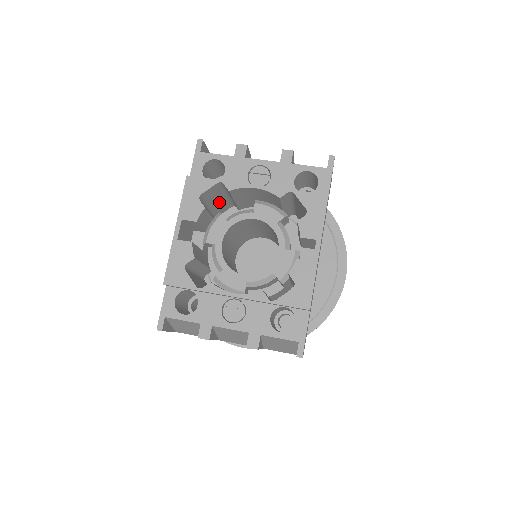
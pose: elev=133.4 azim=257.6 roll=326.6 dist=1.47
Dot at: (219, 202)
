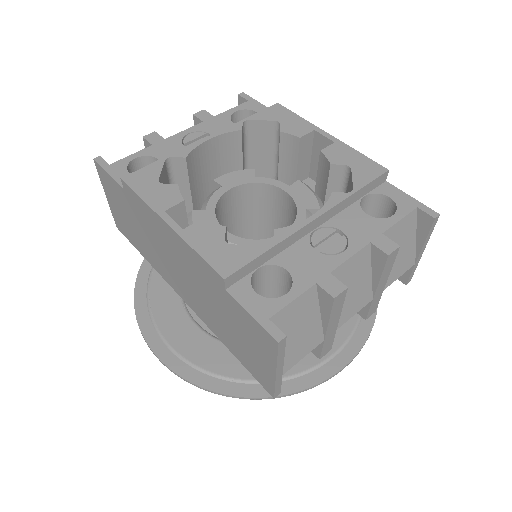
Dot at: occluded
